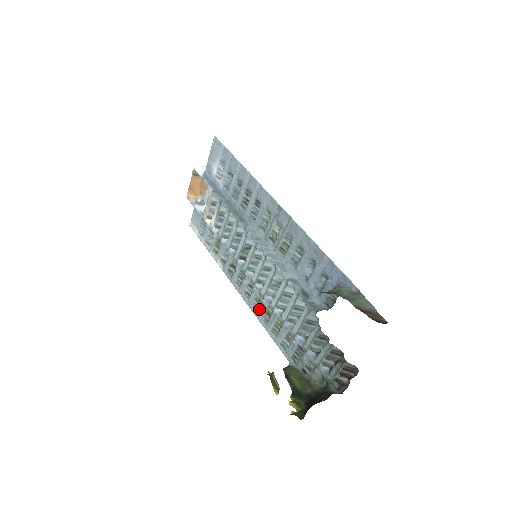
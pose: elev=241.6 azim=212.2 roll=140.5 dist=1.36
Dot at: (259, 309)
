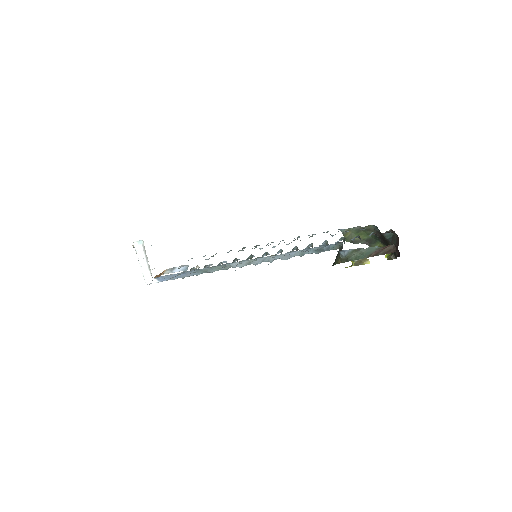
Dot at: occluded
